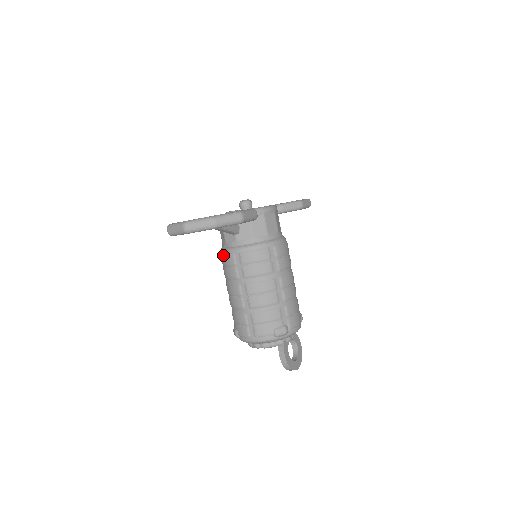
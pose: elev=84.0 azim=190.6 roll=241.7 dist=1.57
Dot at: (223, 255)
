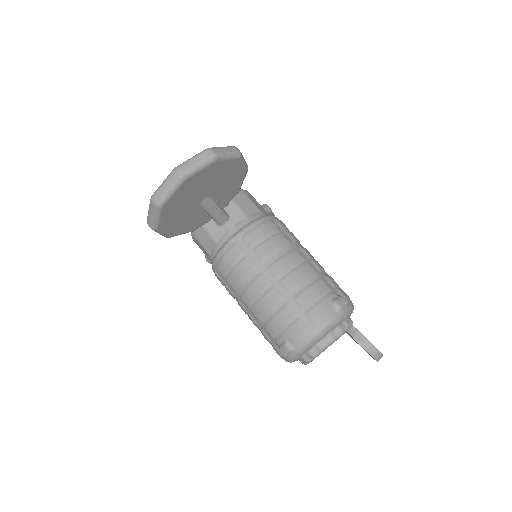
Dot at: (221, 258)
